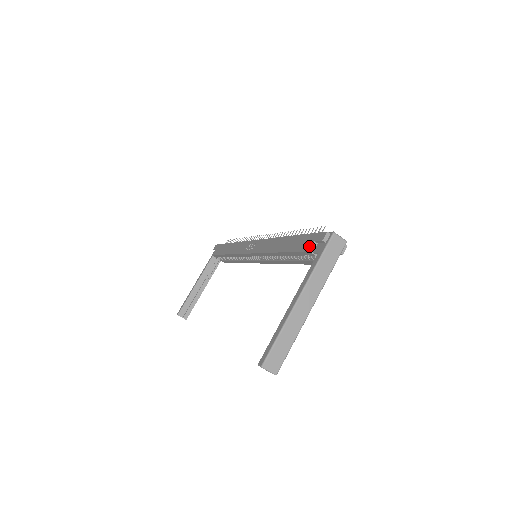
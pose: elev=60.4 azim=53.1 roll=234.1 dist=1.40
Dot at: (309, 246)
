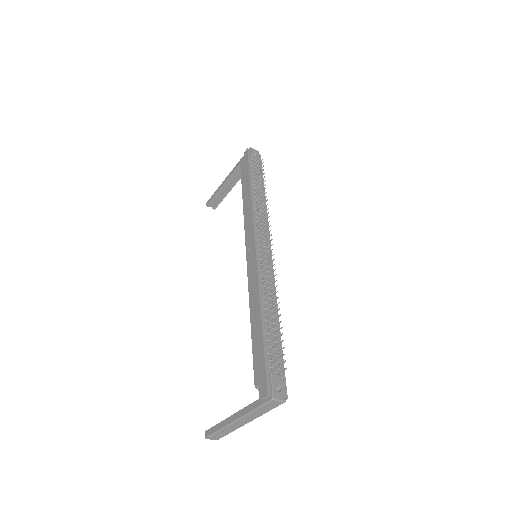
Dot at: (257, 382)
